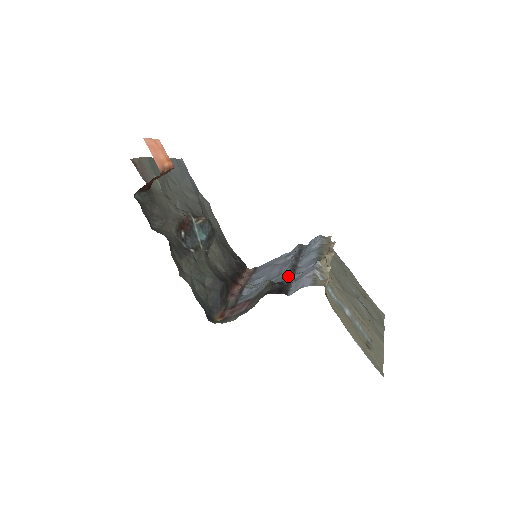
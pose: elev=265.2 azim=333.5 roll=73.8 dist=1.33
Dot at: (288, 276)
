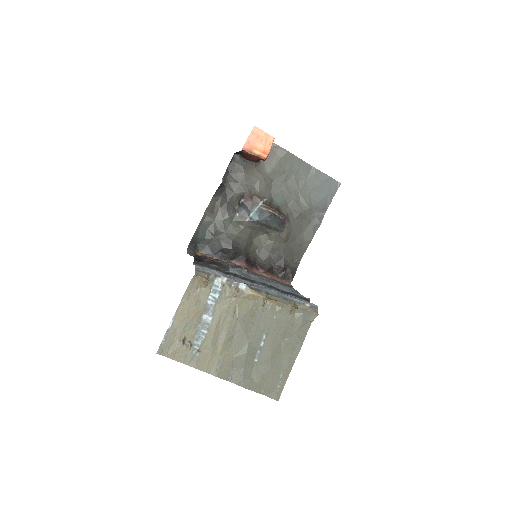
Dot at: (229, 272)
